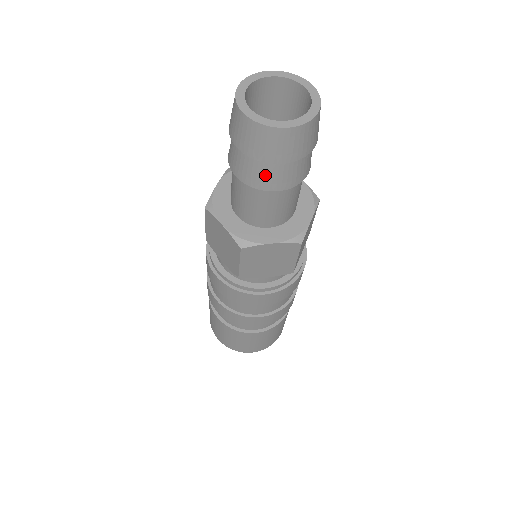
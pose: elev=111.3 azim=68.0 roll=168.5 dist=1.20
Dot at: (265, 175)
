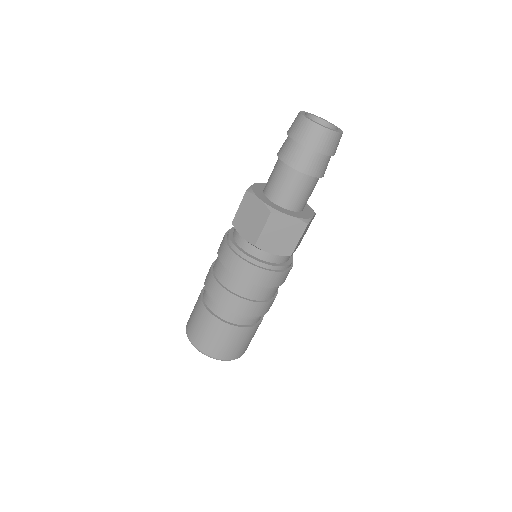
Dot at: (305, 160)
